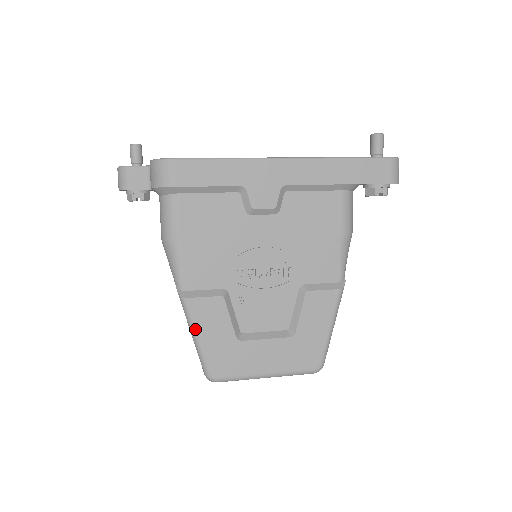
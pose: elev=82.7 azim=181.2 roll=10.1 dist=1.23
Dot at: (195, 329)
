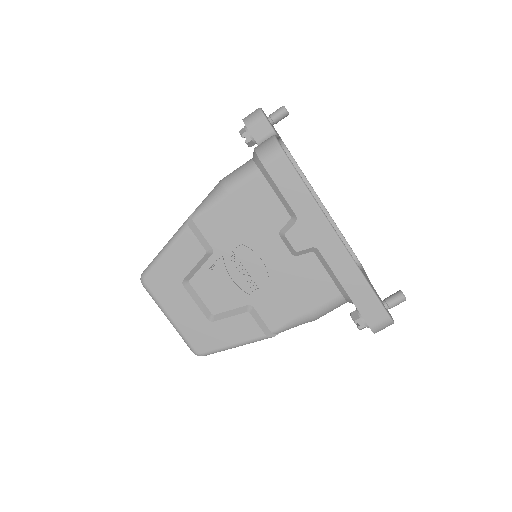
Dot at: (170, 246)
